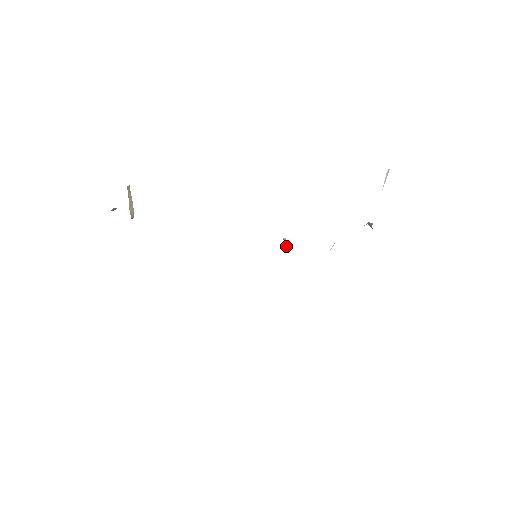
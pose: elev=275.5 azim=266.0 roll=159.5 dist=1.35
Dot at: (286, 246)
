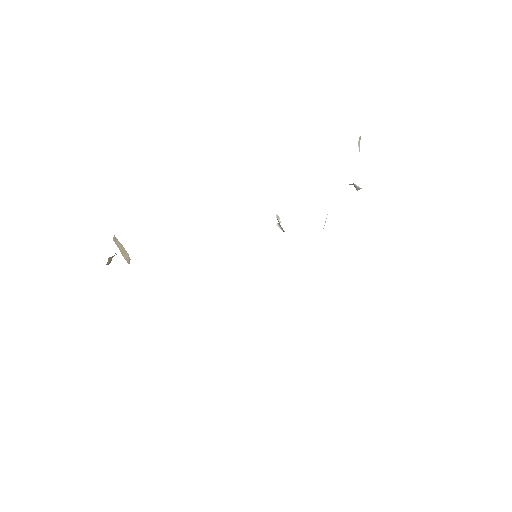
Dot at: (281, 229)
